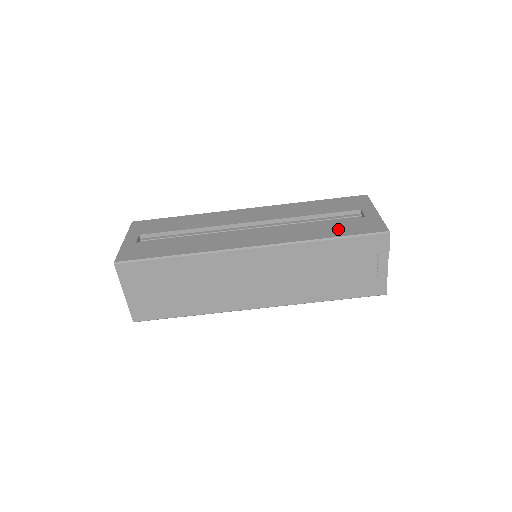
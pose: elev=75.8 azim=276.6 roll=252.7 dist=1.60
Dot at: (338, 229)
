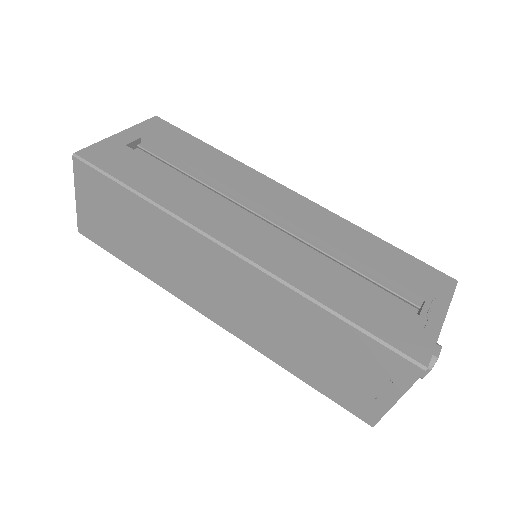
Dot at: (363, 308)
